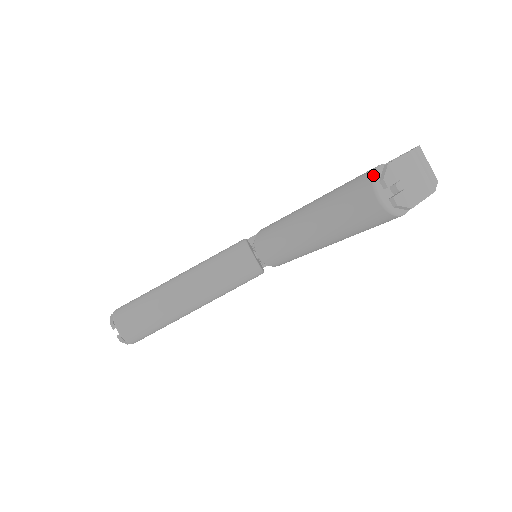
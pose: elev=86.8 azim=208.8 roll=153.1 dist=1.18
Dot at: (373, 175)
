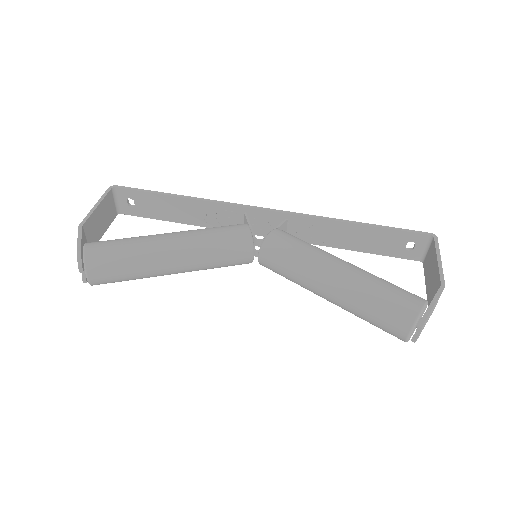
Dot at: (417, 319)
